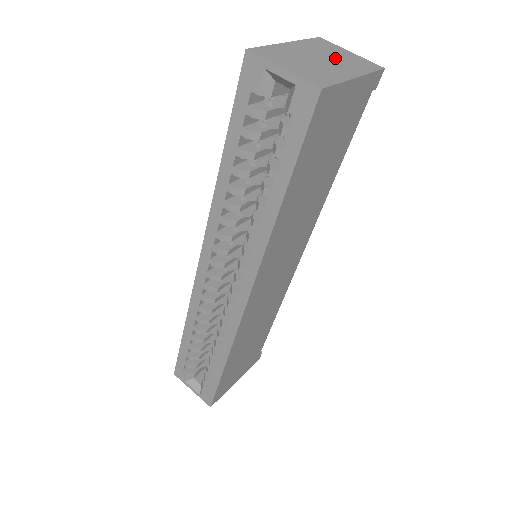
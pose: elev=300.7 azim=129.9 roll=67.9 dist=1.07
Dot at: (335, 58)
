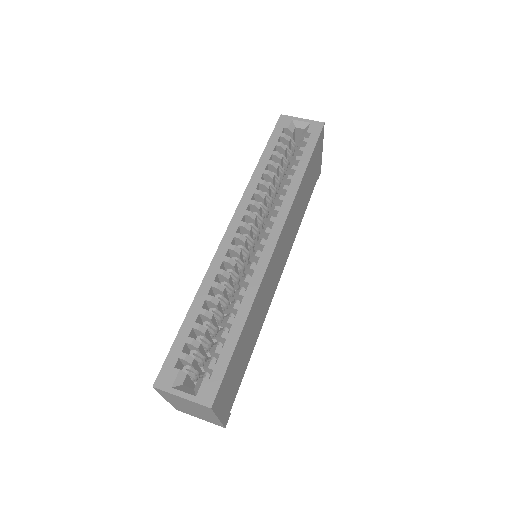
Dot at: occluded
